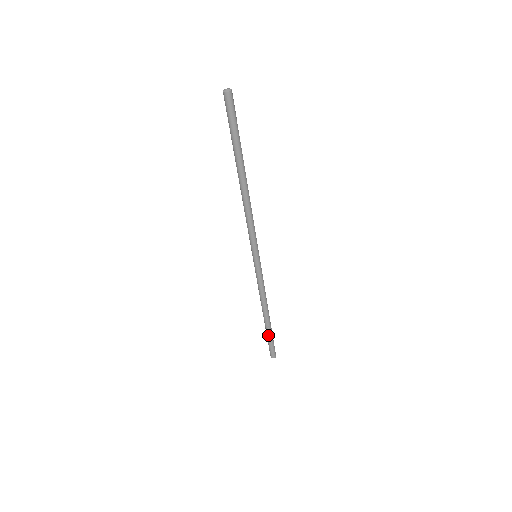
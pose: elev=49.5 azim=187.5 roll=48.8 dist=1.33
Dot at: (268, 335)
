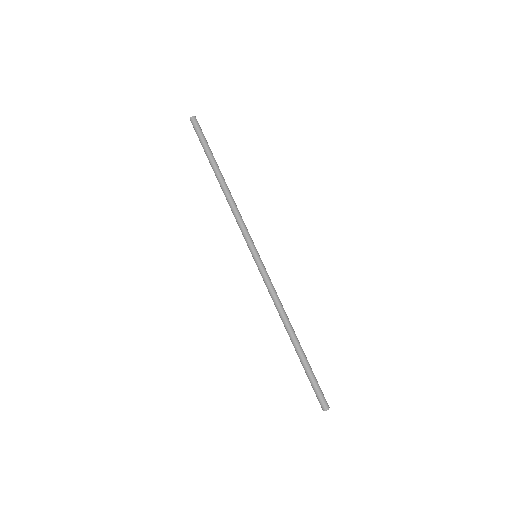
Dot at: (303, 367)
